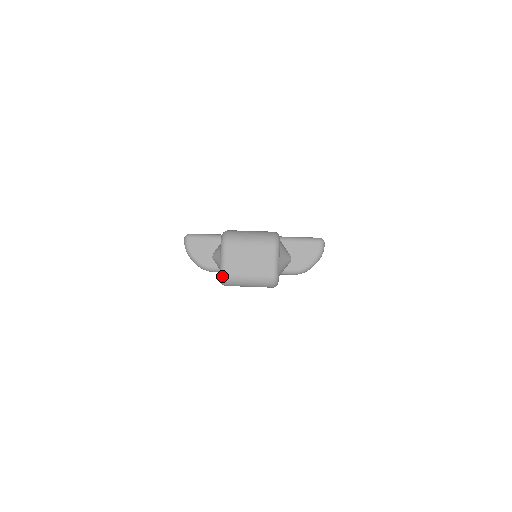
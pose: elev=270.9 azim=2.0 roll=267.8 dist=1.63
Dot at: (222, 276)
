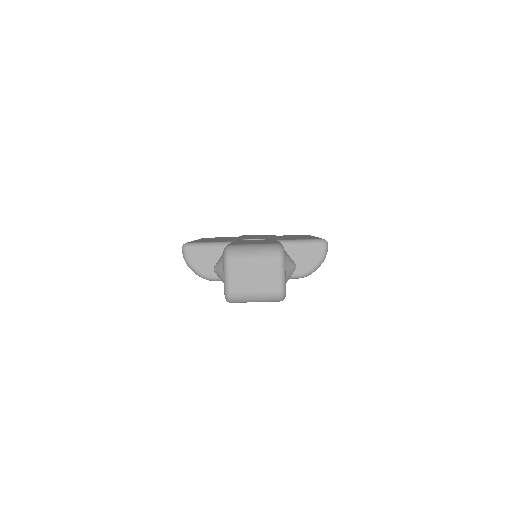
Dot at: (227, 294)
